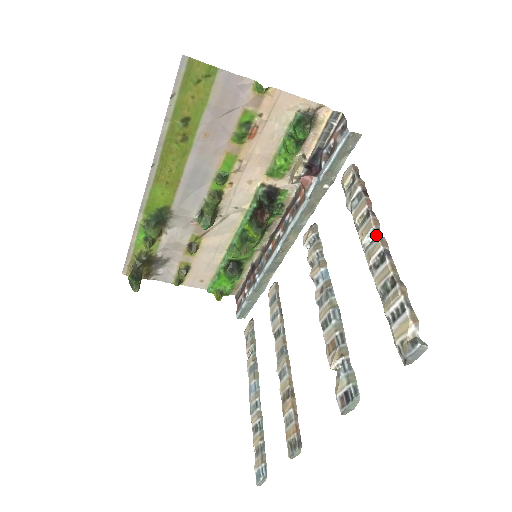
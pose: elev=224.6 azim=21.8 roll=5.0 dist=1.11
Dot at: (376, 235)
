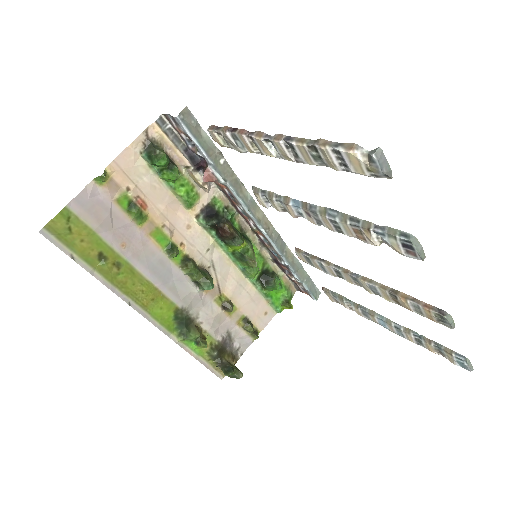
Dot at: occluded
